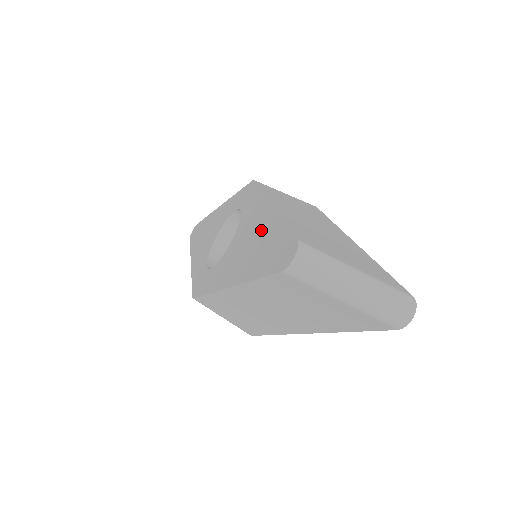
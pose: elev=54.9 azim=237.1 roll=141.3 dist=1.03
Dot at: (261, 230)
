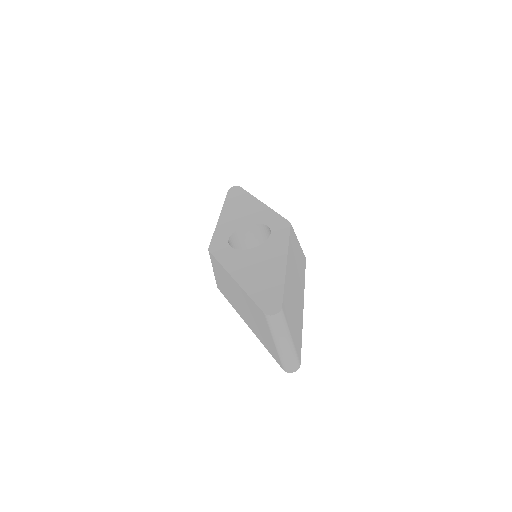
Dot at: (271, 271)
